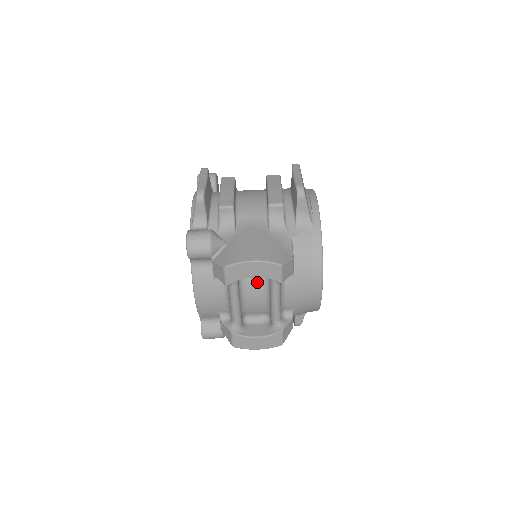
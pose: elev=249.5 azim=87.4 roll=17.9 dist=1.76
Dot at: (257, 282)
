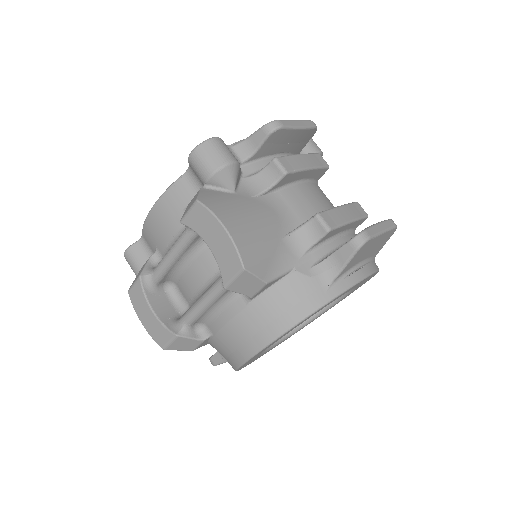
Dot at: (213, 263)
